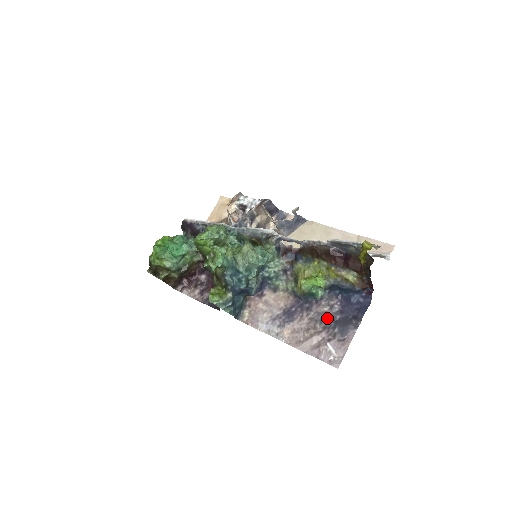
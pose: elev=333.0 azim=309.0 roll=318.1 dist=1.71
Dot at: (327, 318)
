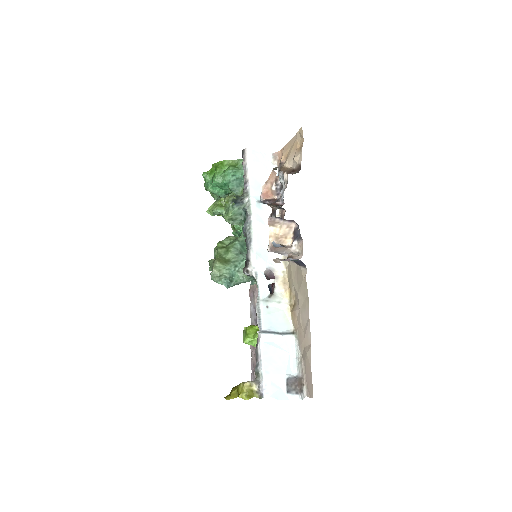
Dot at: occluded
